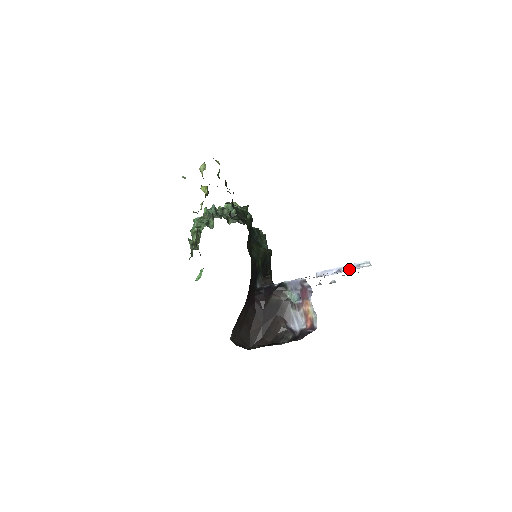
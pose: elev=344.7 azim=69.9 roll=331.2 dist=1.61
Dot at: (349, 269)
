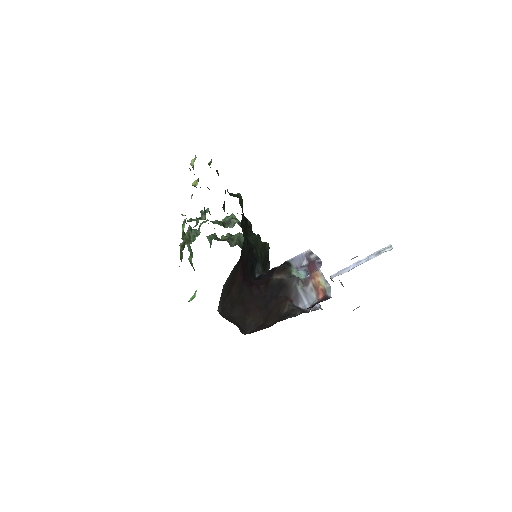
Dot at: (368, 259)
